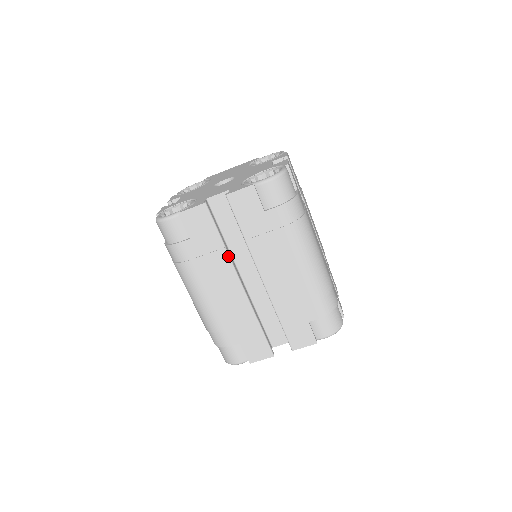
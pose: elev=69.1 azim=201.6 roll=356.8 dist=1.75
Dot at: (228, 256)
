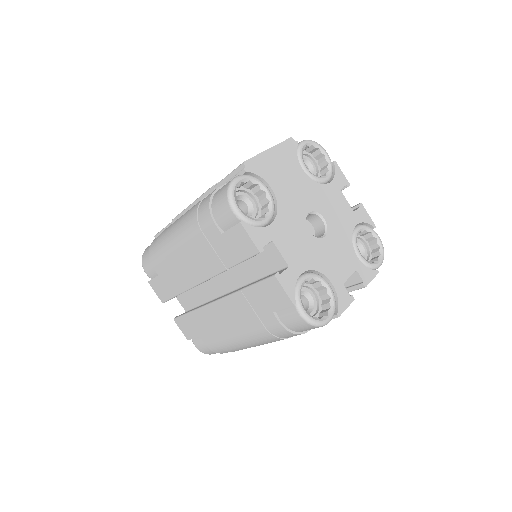
Dot at: occluded
